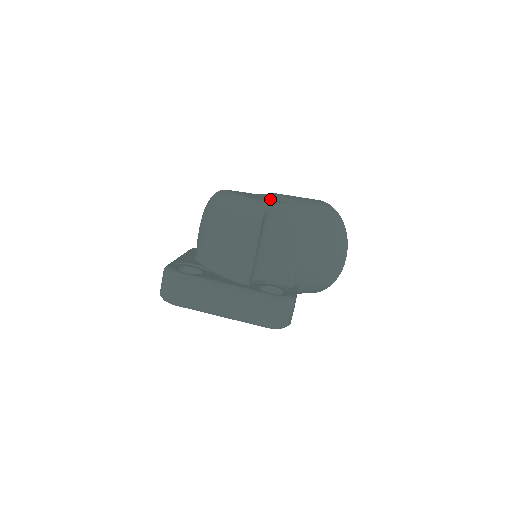
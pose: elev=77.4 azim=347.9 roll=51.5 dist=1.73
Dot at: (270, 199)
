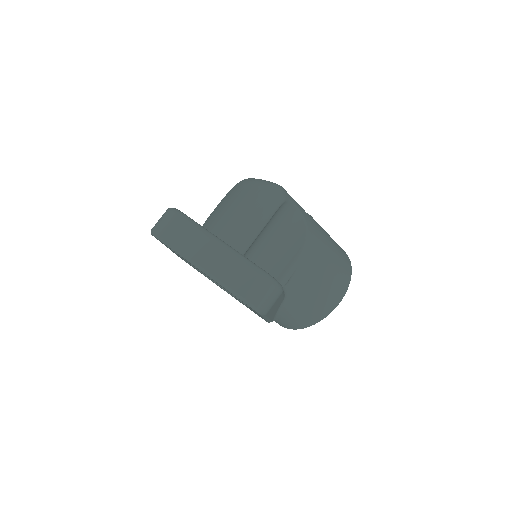
Dot at: occluded
